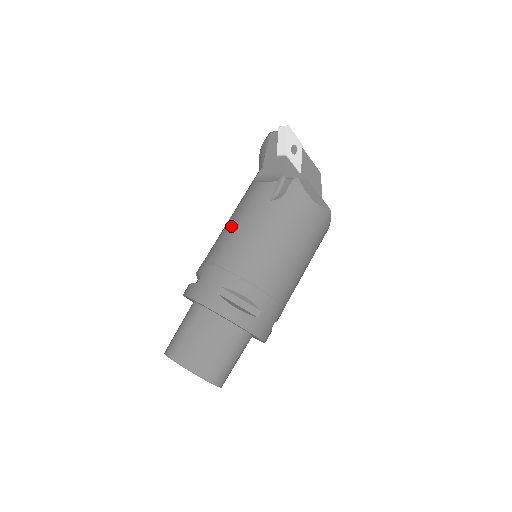
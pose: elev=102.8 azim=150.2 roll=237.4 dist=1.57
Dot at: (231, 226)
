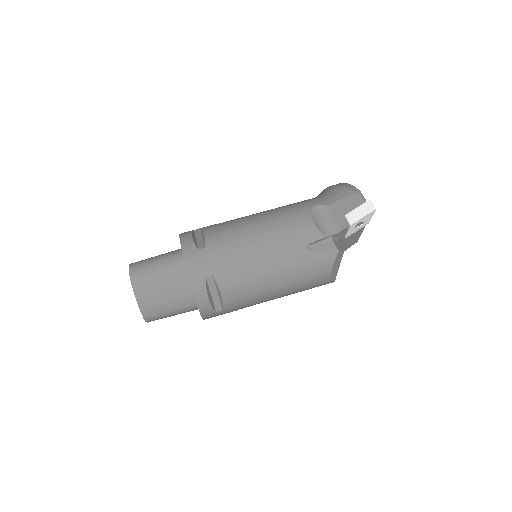
Dot at: (261, 232)
